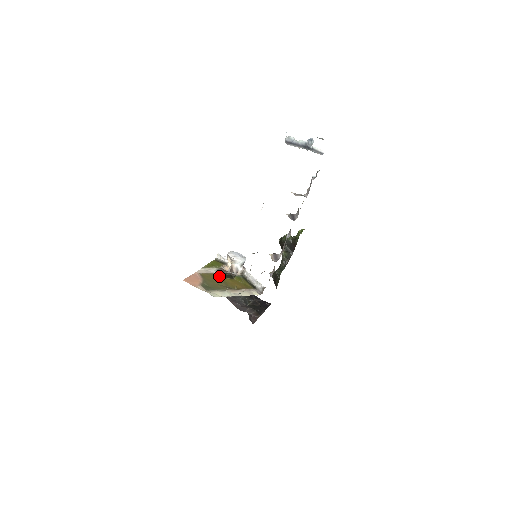
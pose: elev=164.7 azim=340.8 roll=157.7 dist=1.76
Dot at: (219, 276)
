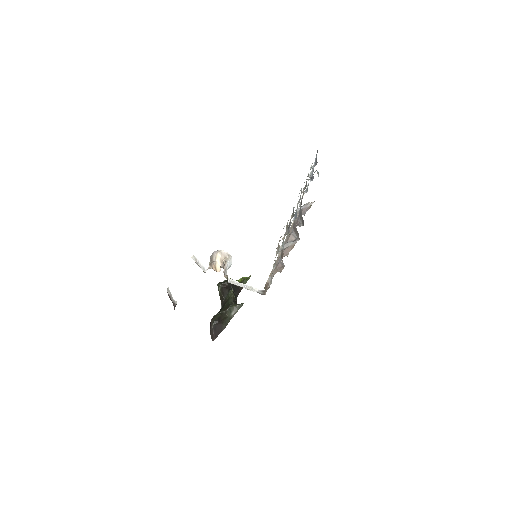
Dot at: occluded
